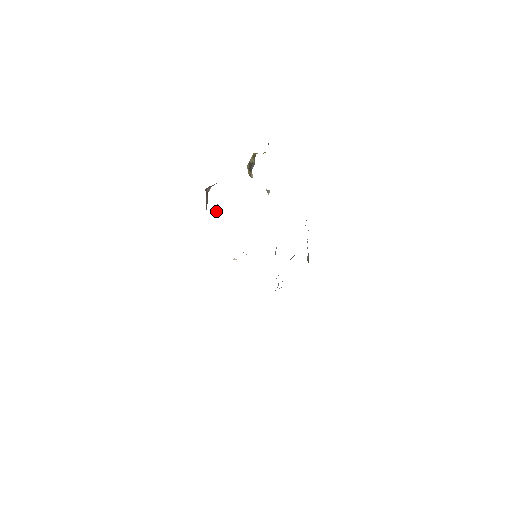
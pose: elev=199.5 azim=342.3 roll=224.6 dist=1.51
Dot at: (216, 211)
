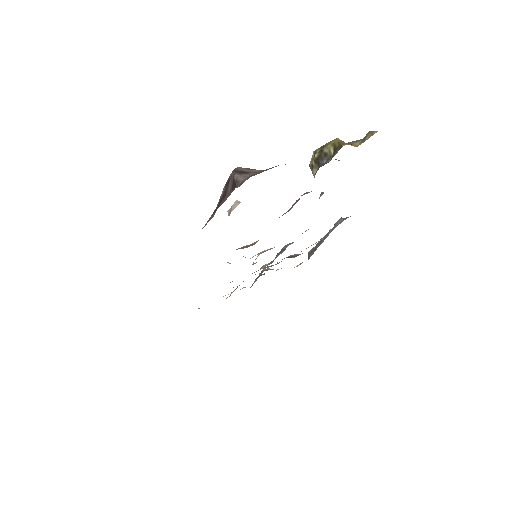
Dot at: (234, 206)
